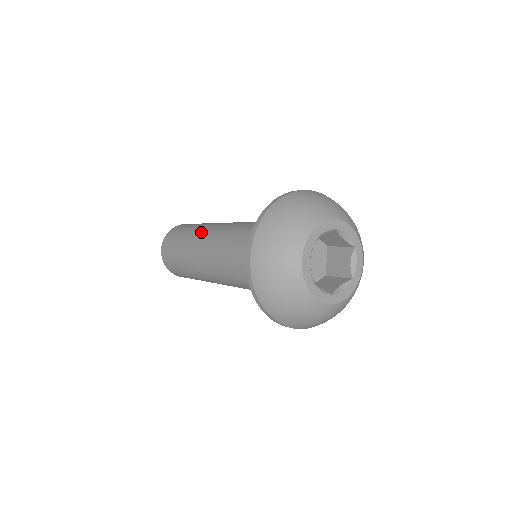
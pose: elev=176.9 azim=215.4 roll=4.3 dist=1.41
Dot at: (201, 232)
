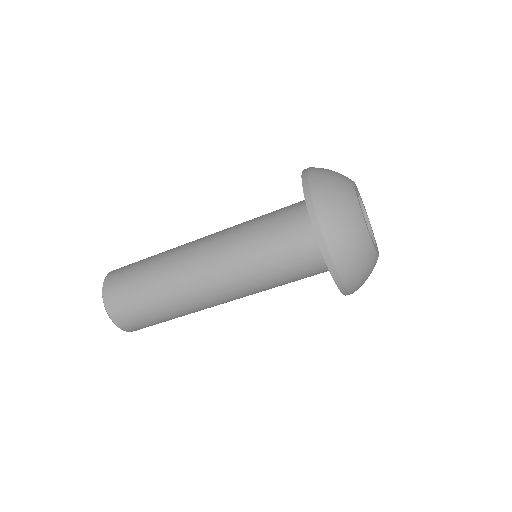
Dot at: occluded
